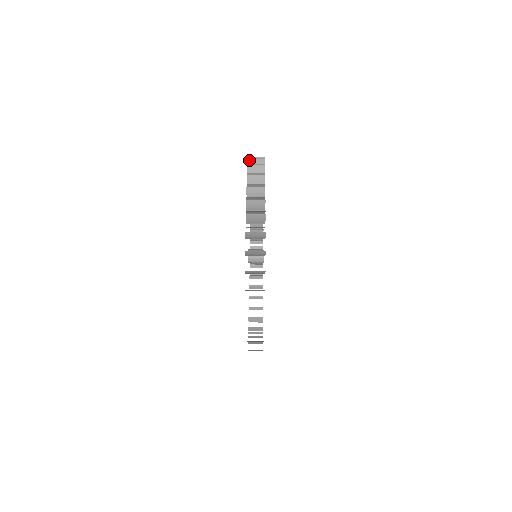
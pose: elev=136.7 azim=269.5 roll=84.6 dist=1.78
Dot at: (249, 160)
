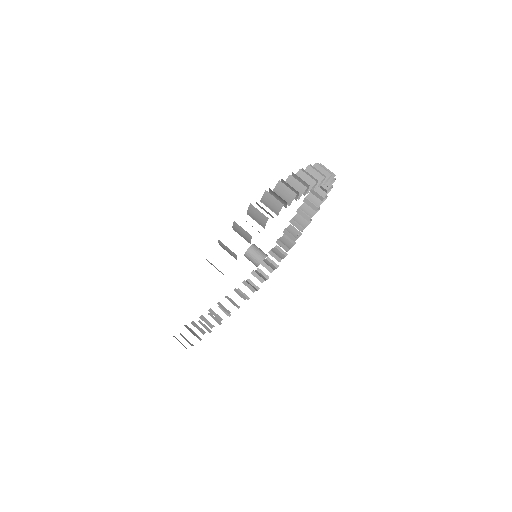
Dot at: (220, 242)
